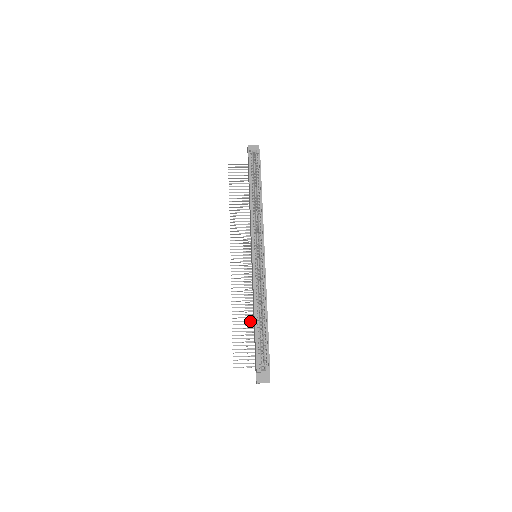
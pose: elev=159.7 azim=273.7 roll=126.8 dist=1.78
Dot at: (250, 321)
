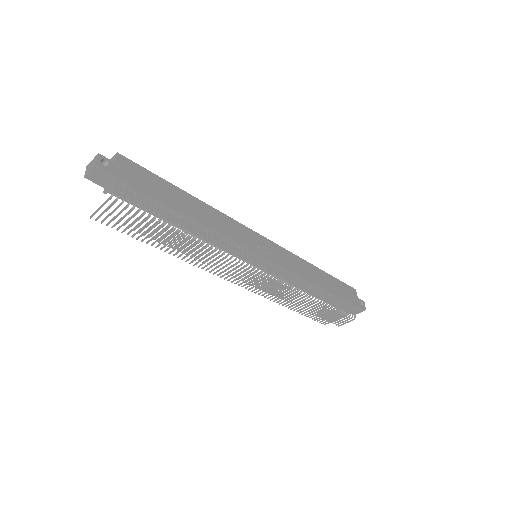
Dot at: occluded
